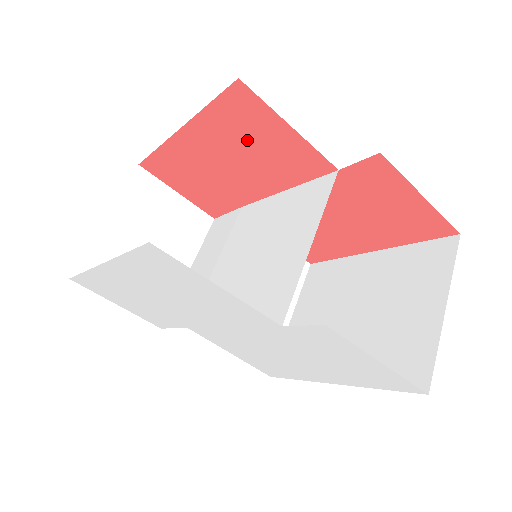
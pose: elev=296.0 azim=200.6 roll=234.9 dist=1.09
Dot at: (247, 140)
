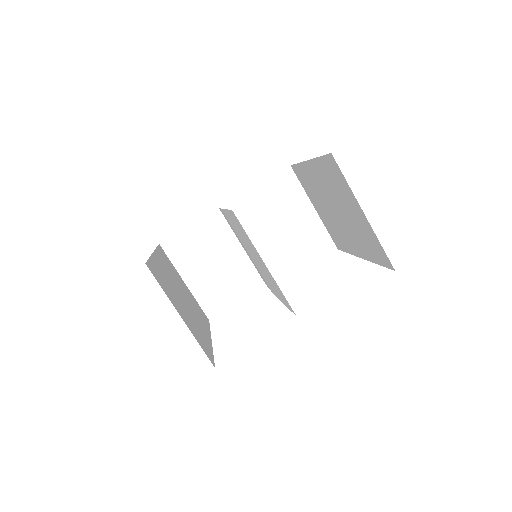
Dot at: occluded
